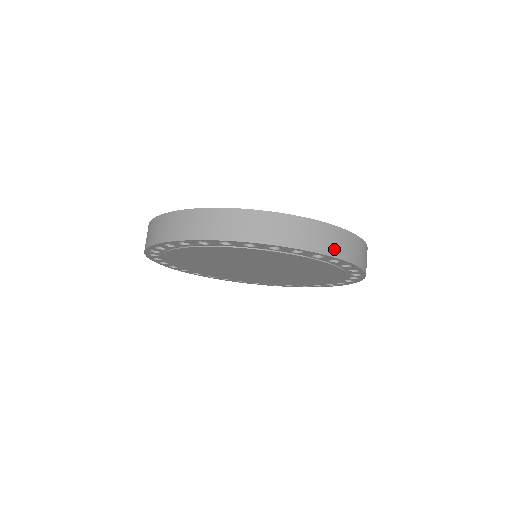
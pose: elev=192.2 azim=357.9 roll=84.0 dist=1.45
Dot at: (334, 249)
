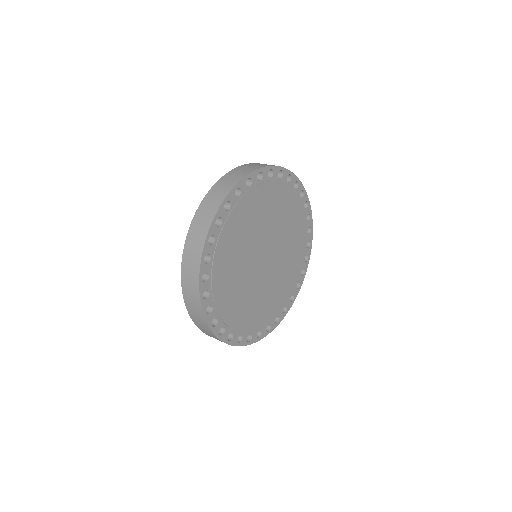
Dot at: occluded
